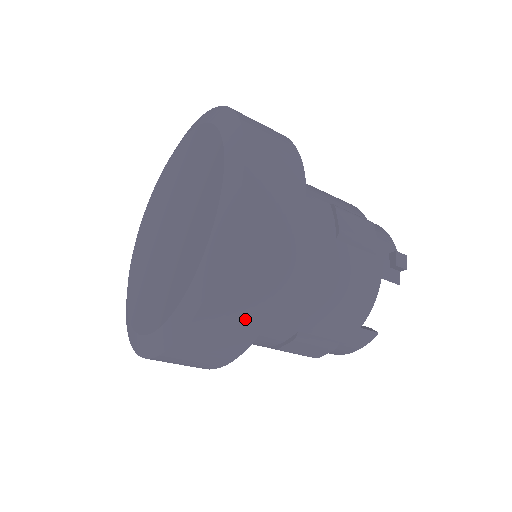
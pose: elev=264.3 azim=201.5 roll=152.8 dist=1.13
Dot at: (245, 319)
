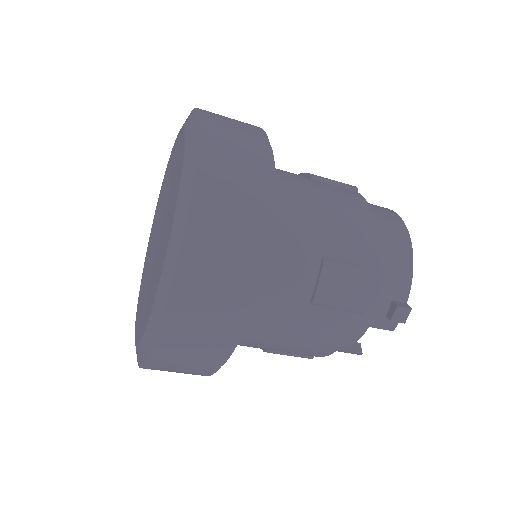
Dot at: (187, 373)
